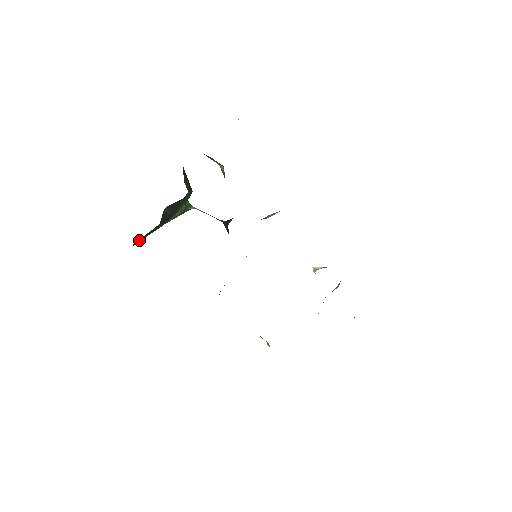
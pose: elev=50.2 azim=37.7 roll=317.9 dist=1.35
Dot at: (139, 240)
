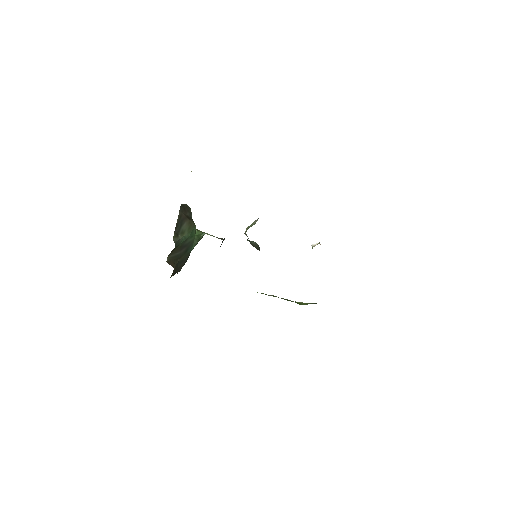
Dot at: (179, 269)
